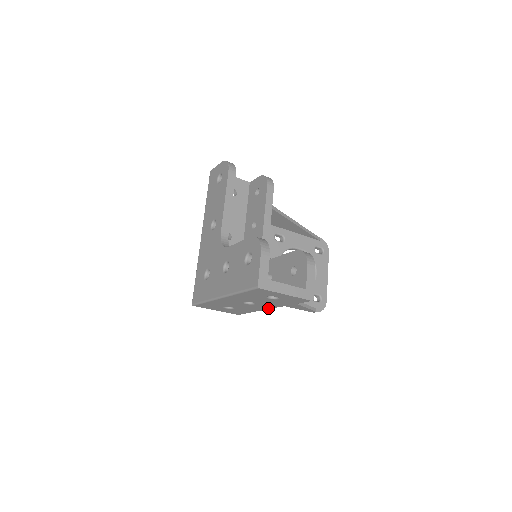
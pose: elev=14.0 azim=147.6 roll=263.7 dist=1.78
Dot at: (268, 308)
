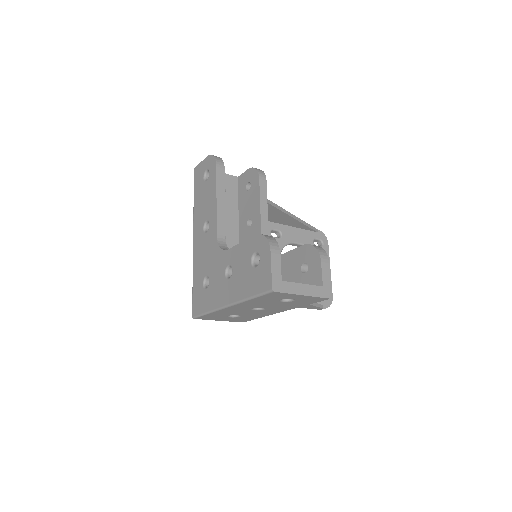
Dot at: (278, 312)
